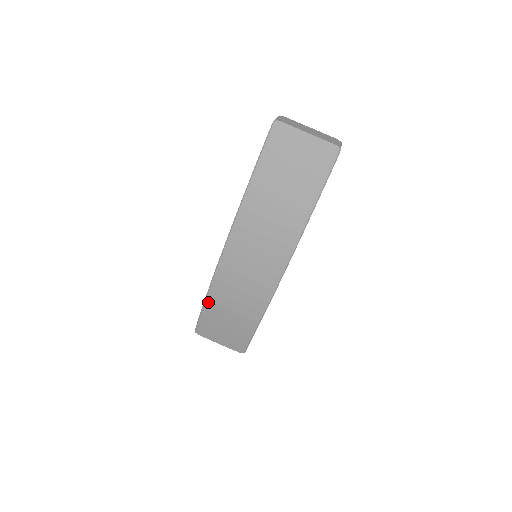
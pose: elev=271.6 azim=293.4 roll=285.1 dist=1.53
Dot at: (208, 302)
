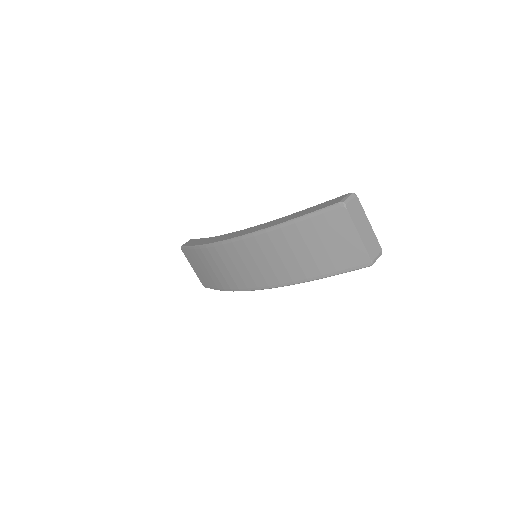
Dot at: (200, 249)
